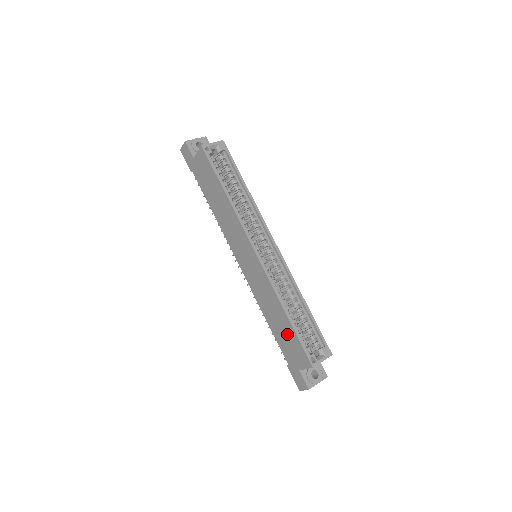
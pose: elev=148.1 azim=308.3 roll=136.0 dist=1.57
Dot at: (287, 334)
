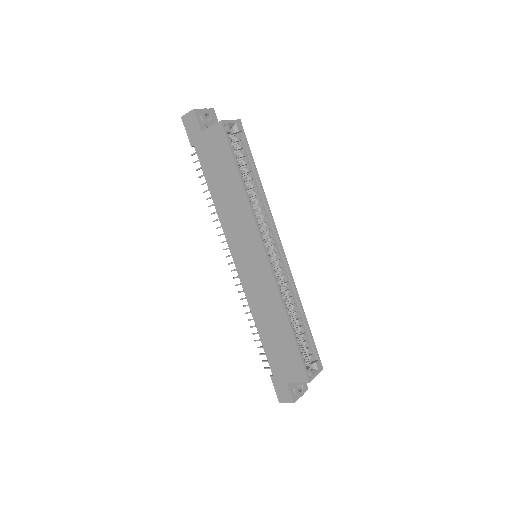
Dot at: (283, 345)
